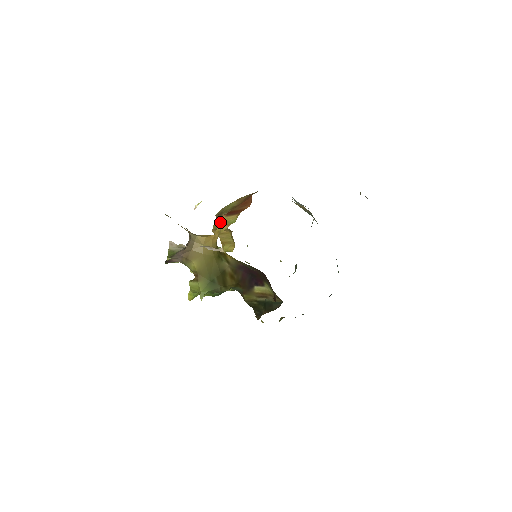
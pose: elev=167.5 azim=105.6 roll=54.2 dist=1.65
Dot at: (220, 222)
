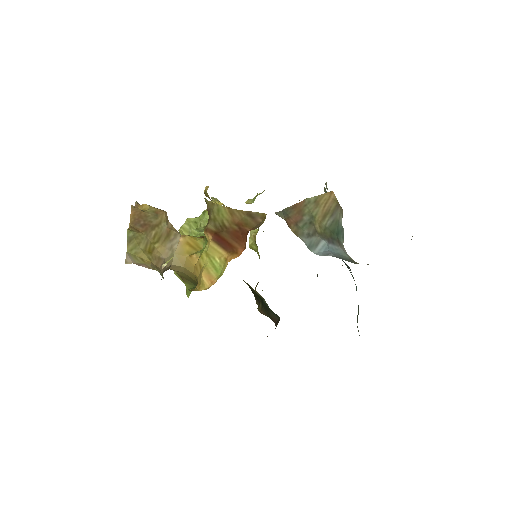
Dot at: (206, 237)
